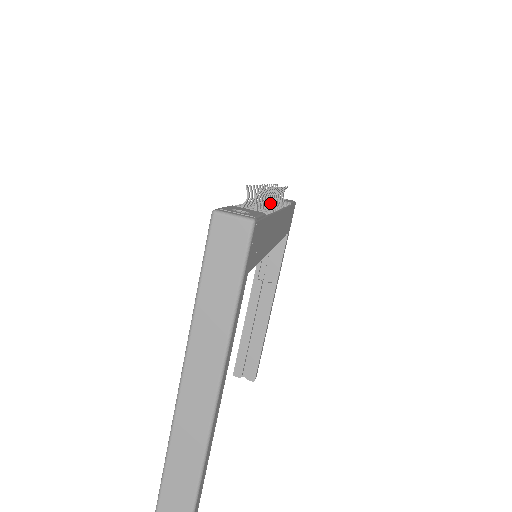
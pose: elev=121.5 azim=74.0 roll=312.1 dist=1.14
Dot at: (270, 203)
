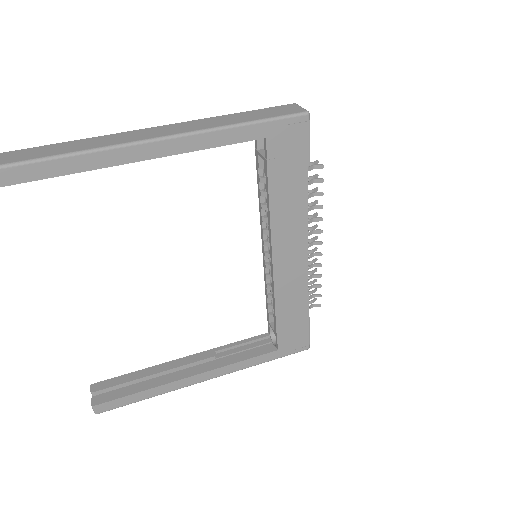
Dot at: occluded
